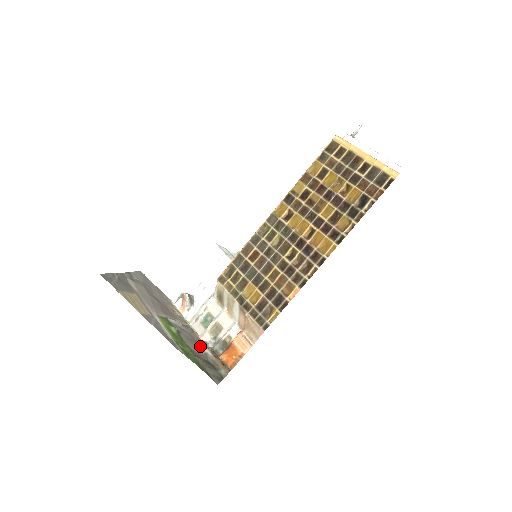
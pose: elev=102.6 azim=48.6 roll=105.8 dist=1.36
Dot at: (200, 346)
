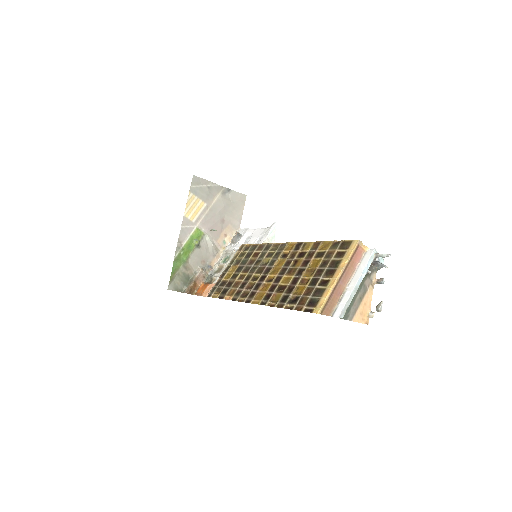
Dot at: (201, 266)
